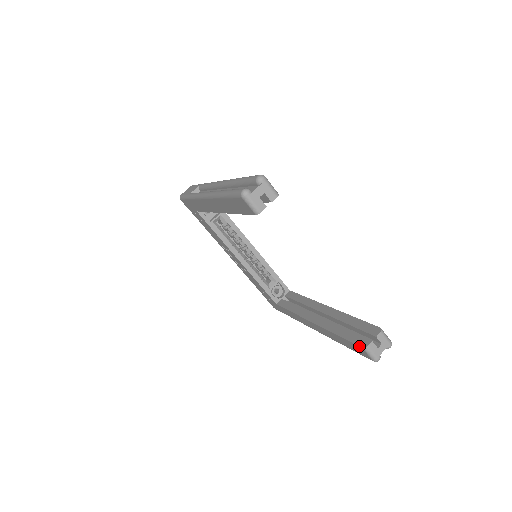
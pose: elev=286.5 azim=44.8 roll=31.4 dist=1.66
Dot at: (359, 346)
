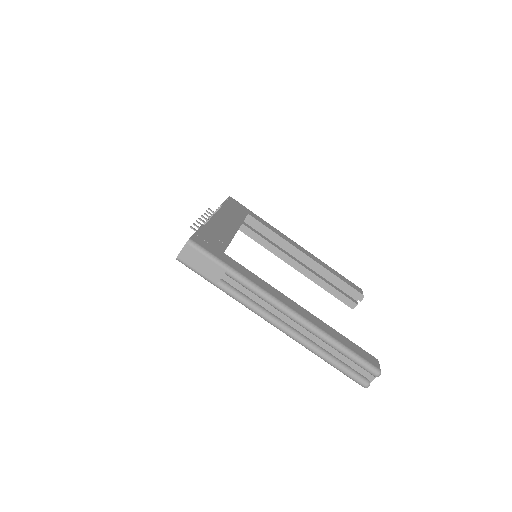
Dot at: occluded
